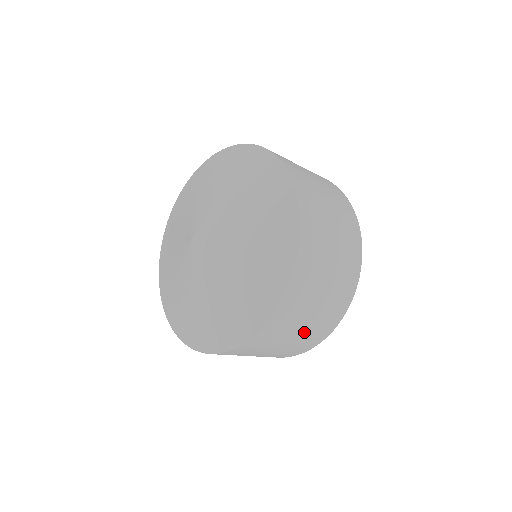
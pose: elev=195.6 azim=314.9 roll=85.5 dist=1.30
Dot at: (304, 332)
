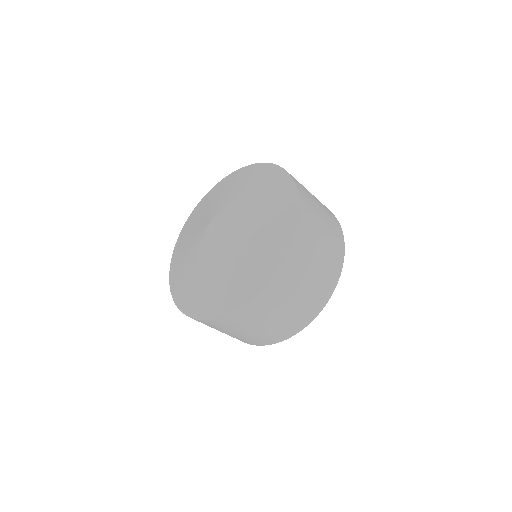
Dot at: (271, 326)
